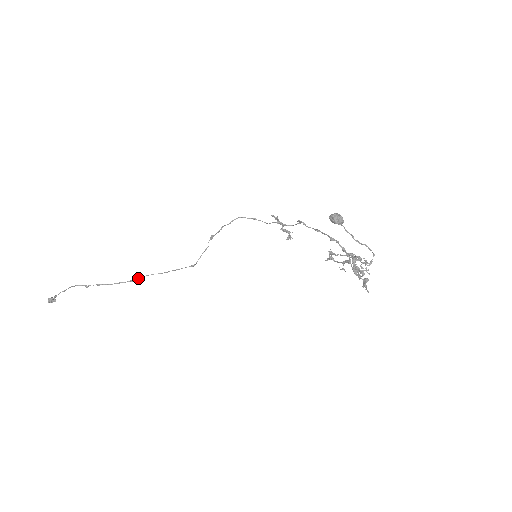
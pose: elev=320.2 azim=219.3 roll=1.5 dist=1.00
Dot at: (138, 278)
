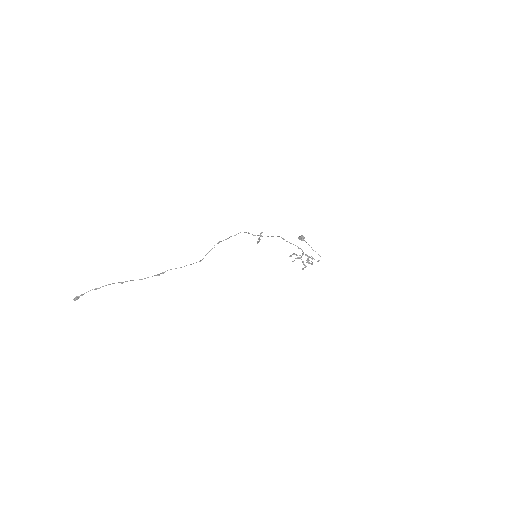
Dot at: (163, 272)
